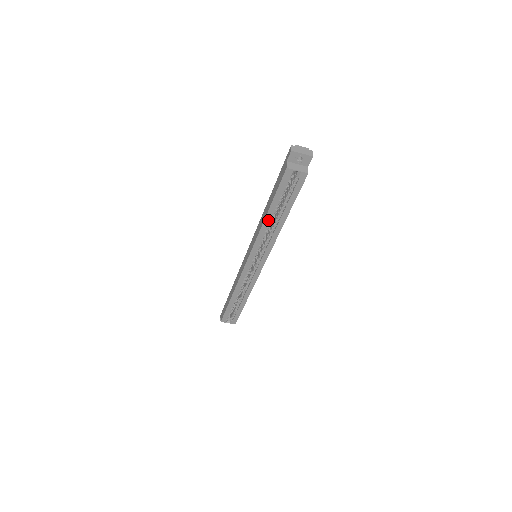
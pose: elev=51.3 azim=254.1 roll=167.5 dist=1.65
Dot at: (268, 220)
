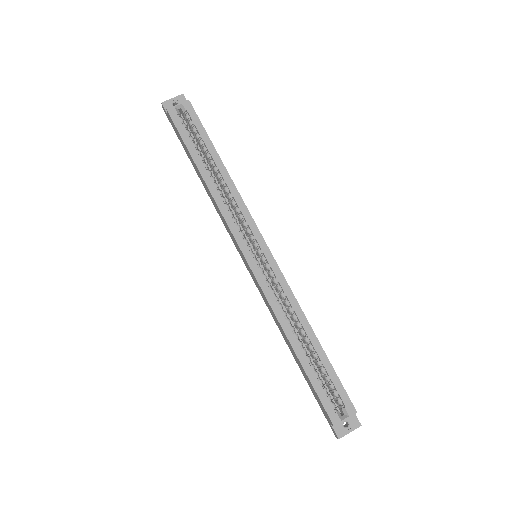
Dot at: (208, 179)
